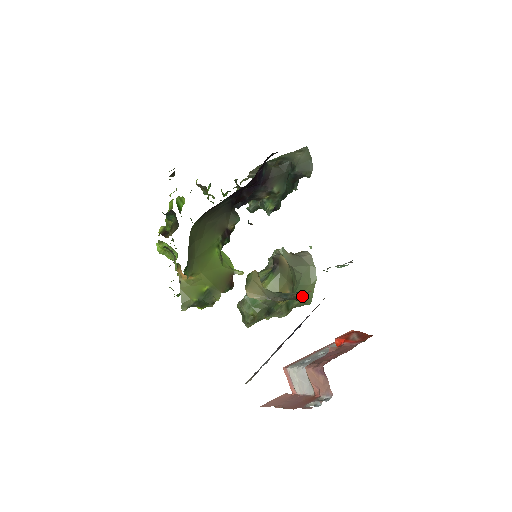
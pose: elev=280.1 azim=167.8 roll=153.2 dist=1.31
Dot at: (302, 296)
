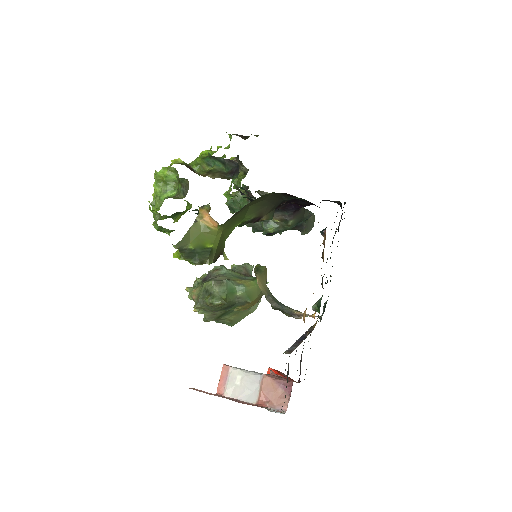
Dot at: (300, 315)
